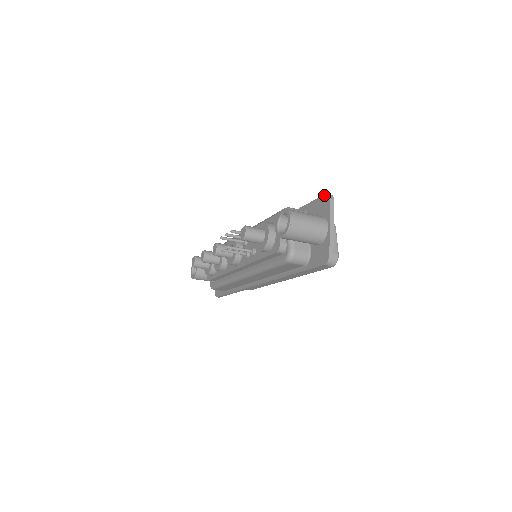
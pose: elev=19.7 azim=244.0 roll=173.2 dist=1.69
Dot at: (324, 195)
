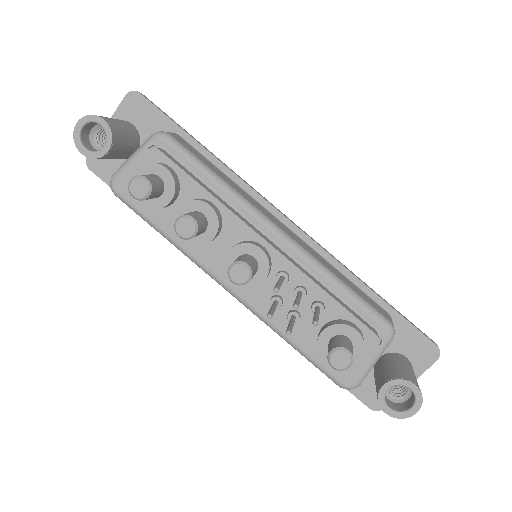
Dot at: (435, 345)
